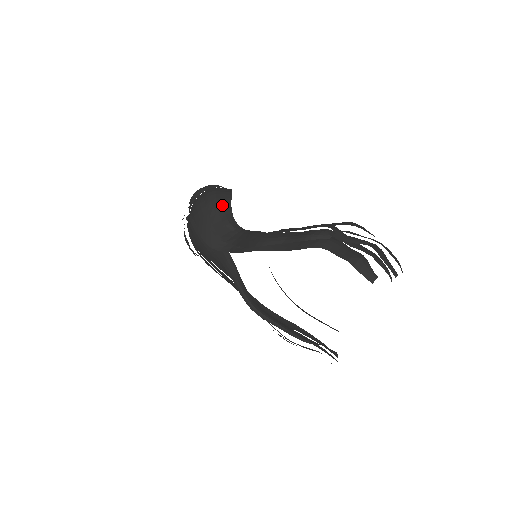
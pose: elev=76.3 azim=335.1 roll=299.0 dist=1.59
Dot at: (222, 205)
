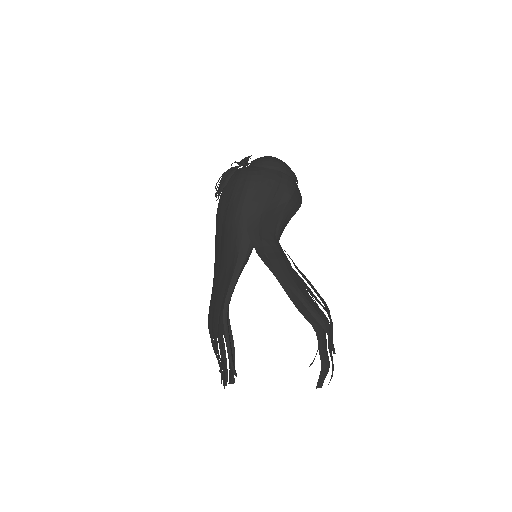
Dot at: (290, 209)
